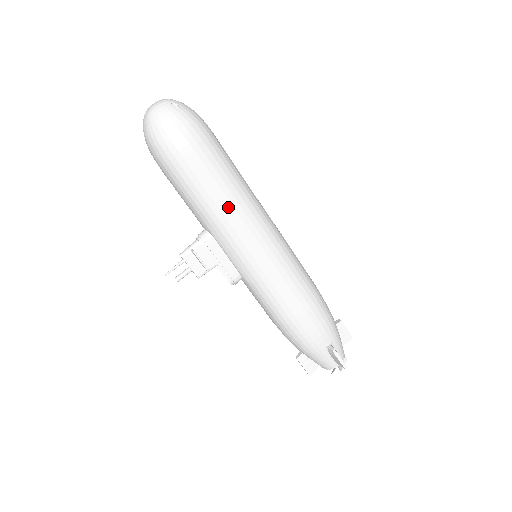
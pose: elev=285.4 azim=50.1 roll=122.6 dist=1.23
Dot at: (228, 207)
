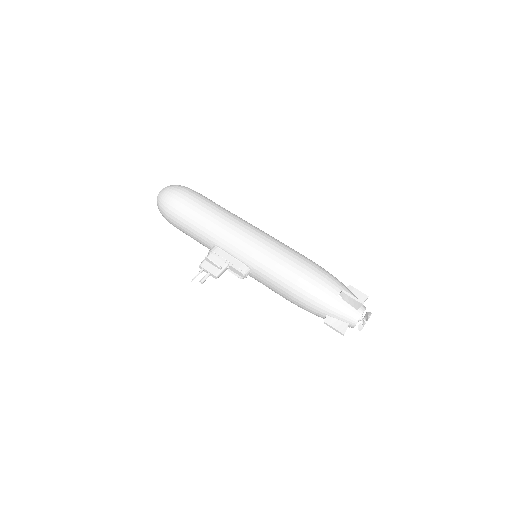
Dot at: (218, 219)
